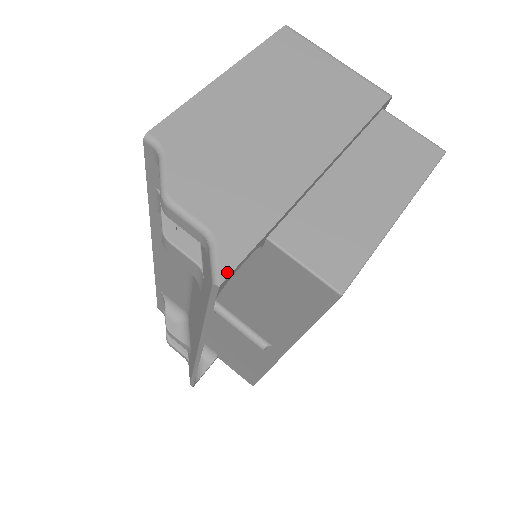
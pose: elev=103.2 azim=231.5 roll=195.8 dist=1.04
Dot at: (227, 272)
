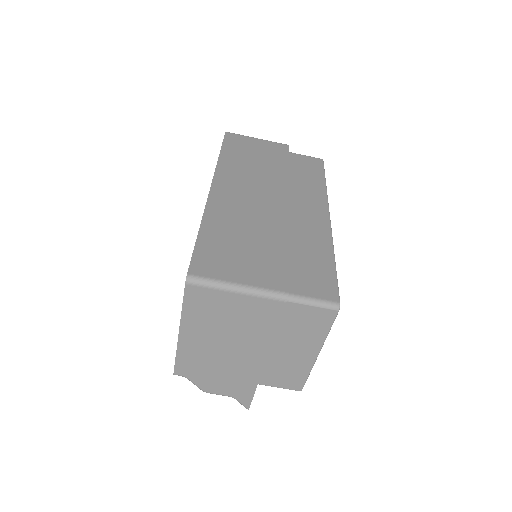
Dot at: (248, 406)
